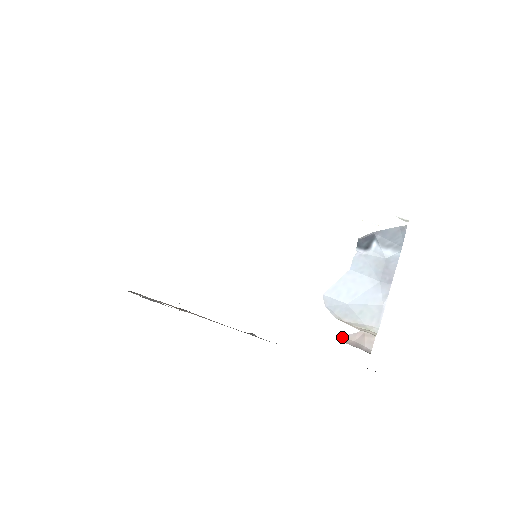
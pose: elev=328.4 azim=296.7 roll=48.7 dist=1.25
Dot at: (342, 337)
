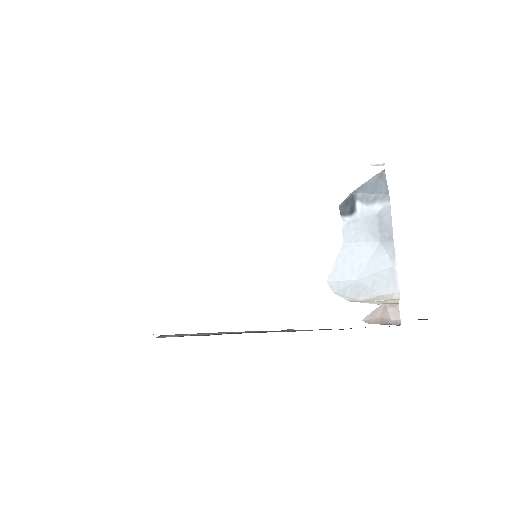
Dot at: (364, 319)
